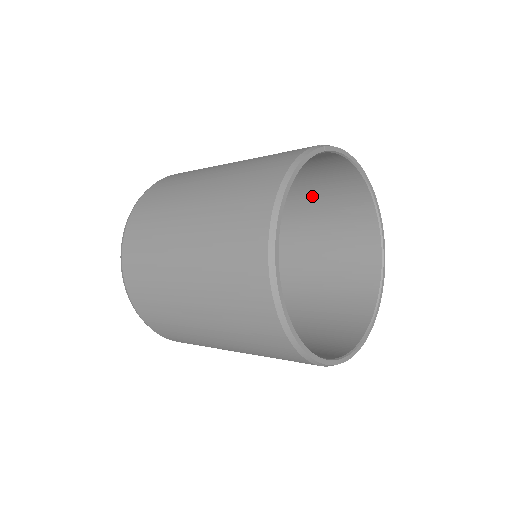
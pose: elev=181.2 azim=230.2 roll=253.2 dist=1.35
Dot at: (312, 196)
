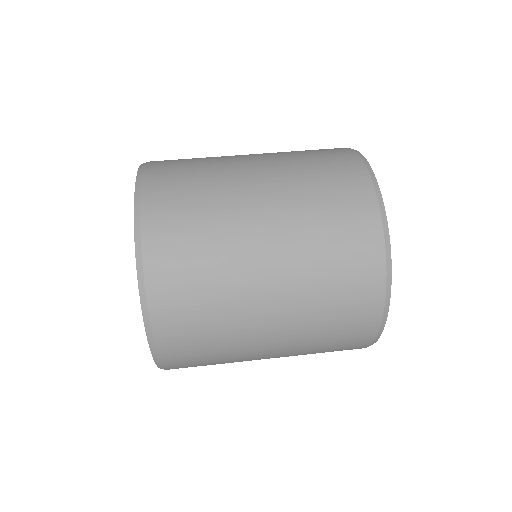
Dot at: occluded
